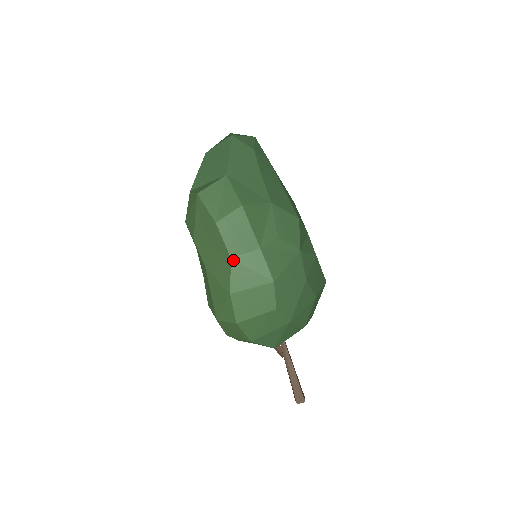
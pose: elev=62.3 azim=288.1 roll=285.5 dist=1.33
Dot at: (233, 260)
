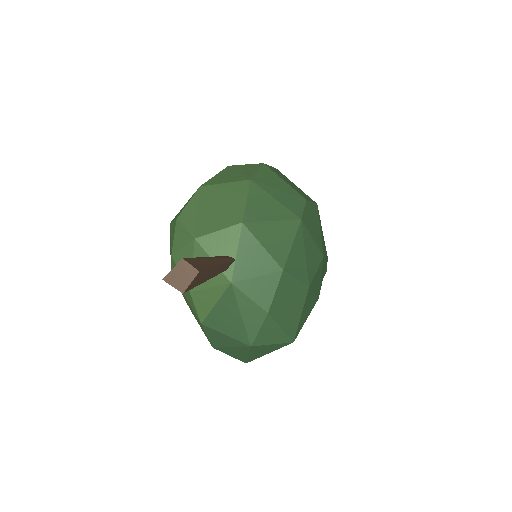
Dot at: occluded
